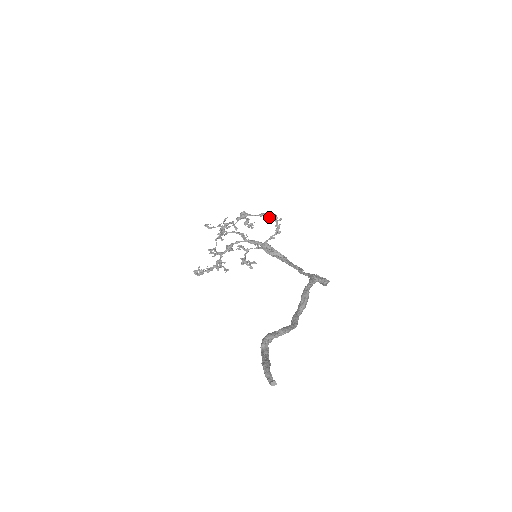
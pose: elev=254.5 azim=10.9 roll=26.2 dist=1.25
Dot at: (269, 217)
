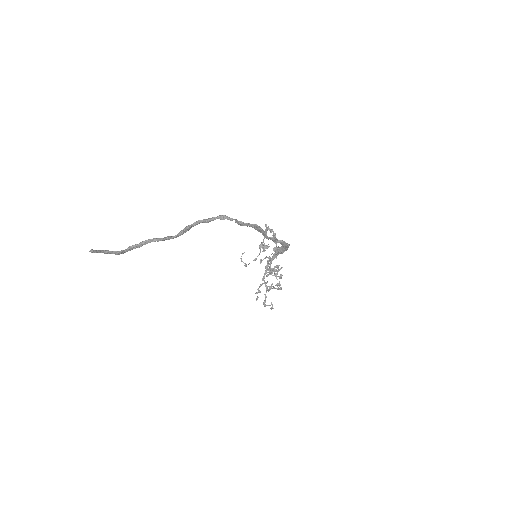
Dot at: (266, 231)
